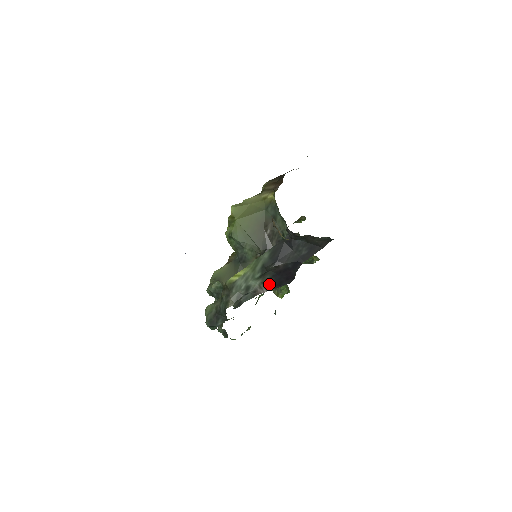
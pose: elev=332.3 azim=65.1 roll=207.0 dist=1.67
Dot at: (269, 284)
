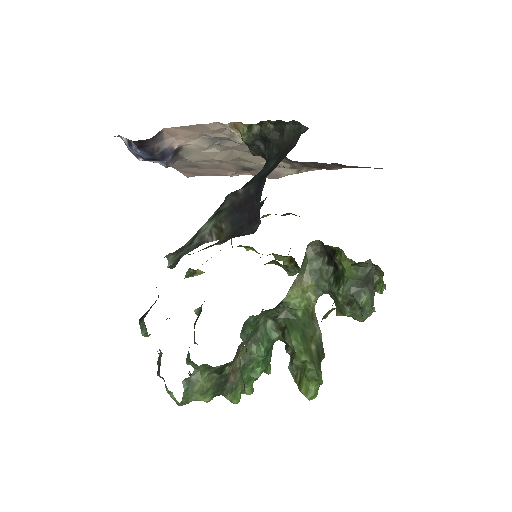
Dot at: (223, 229)
